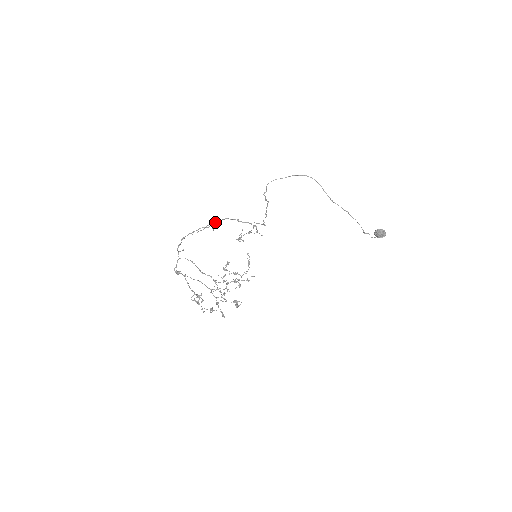
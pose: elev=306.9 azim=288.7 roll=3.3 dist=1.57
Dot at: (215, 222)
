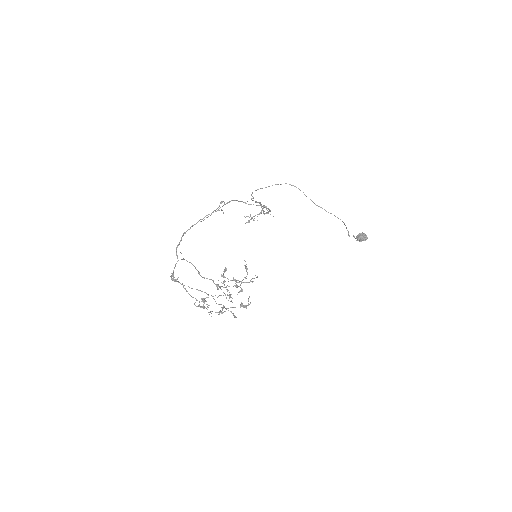
Dot at: (223, 205)
